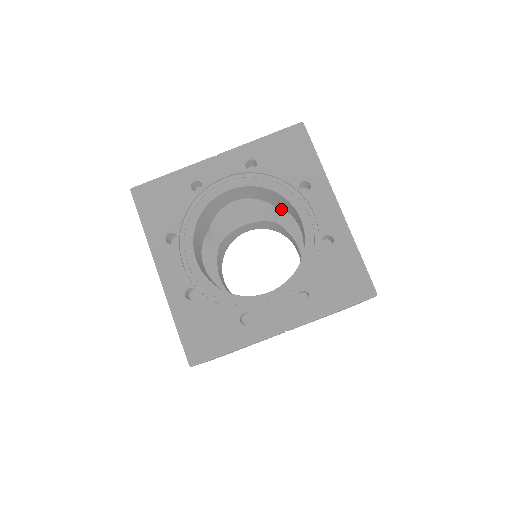
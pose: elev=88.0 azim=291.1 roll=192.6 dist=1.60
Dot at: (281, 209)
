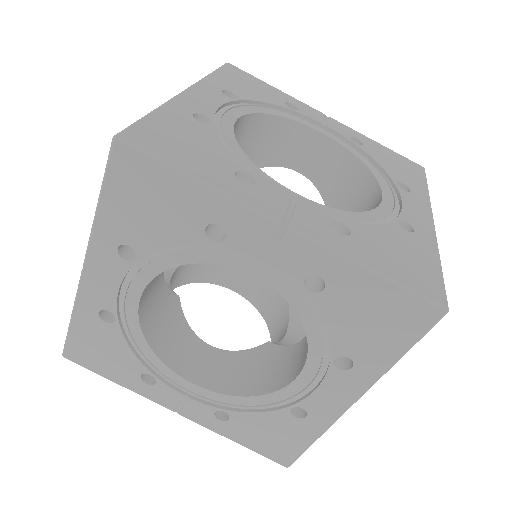
Dot at: occluded
